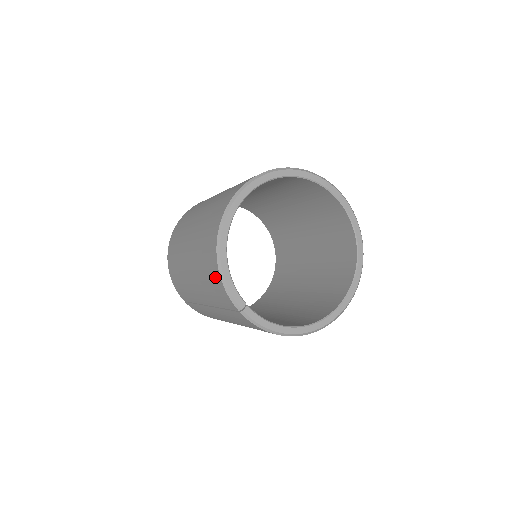
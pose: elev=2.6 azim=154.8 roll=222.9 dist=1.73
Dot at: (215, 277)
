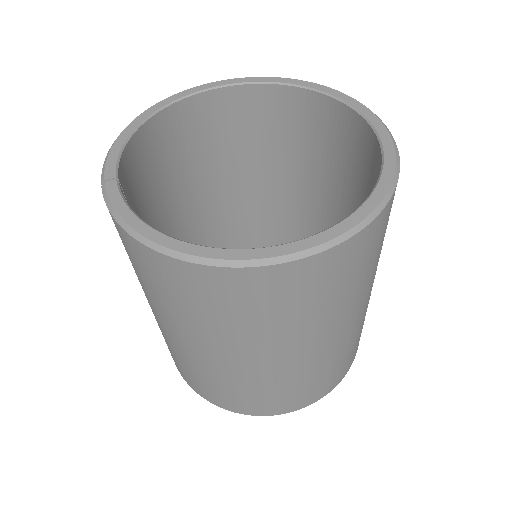
Dot at: occluded
